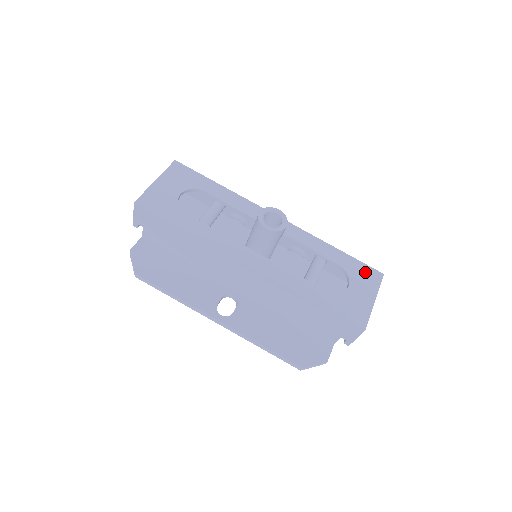
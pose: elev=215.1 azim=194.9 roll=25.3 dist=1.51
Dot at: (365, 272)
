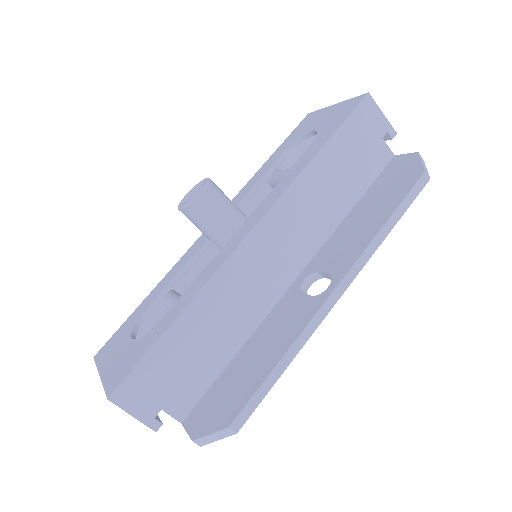
Dot at: (301, 127)
